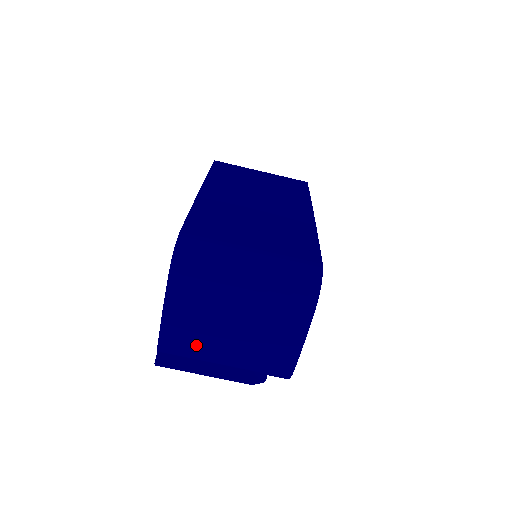
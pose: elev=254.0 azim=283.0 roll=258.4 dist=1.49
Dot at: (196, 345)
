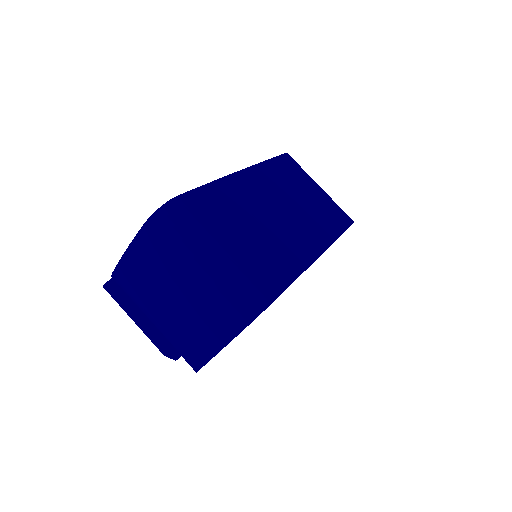
Dot at: (139, 293)
